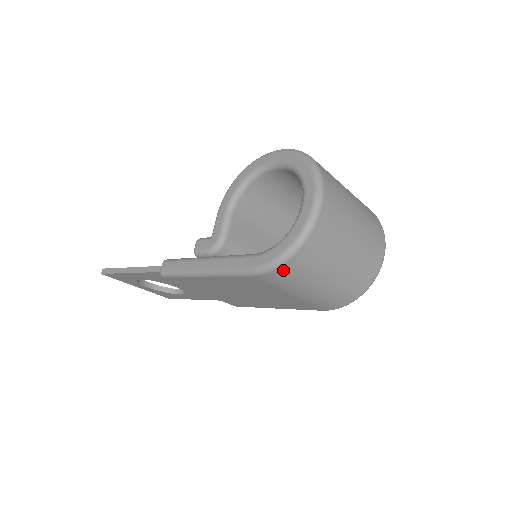
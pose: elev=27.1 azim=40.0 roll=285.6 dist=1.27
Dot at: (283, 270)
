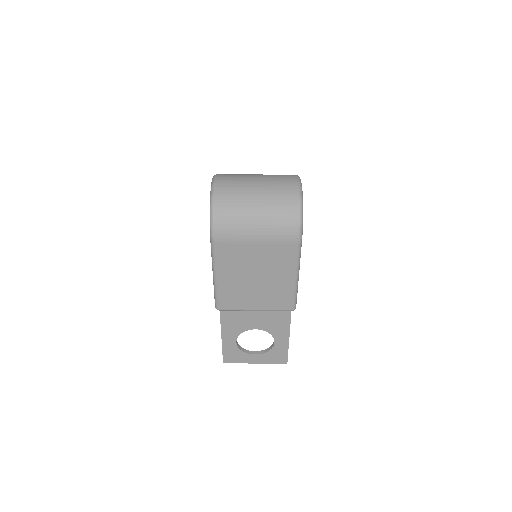
Dot at: (219, 223)
